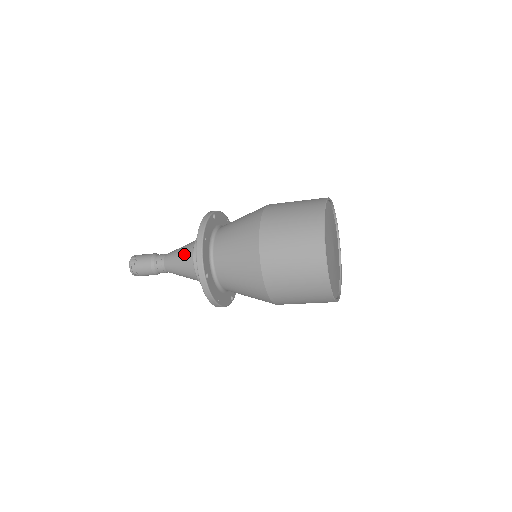
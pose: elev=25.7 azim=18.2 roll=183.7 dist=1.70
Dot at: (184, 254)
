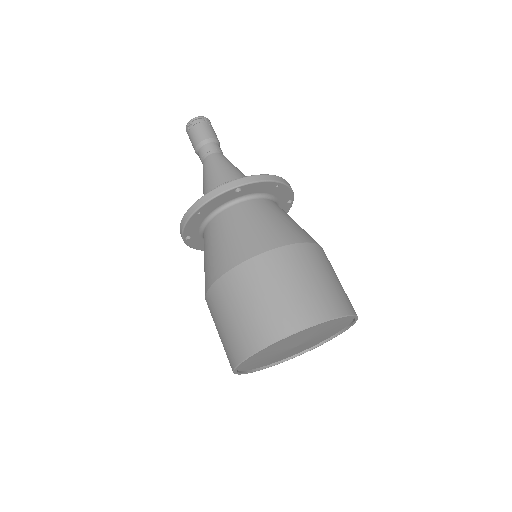
Dot at: (239, 171)
